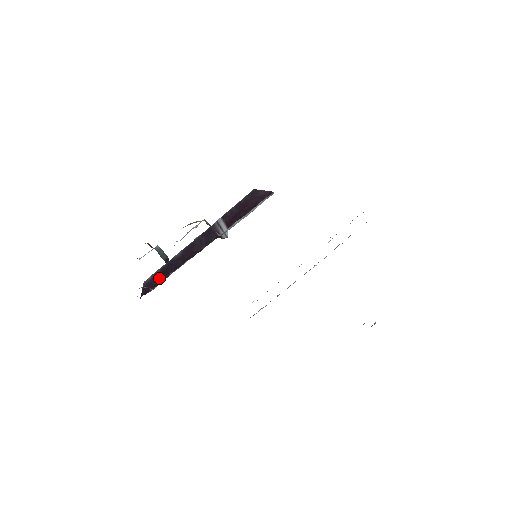
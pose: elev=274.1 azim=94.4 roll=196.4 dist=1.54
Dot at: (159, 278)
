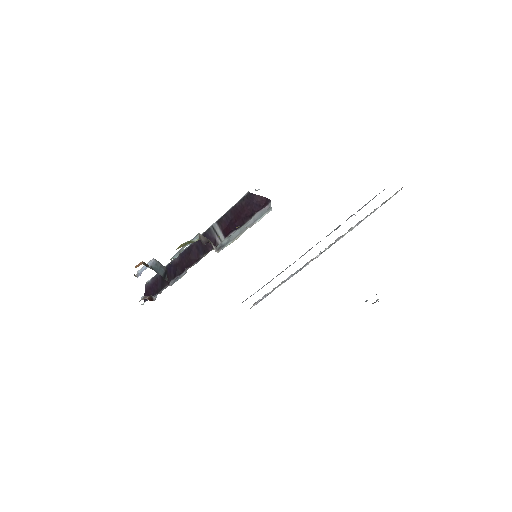
Dot at: (160, 284)
